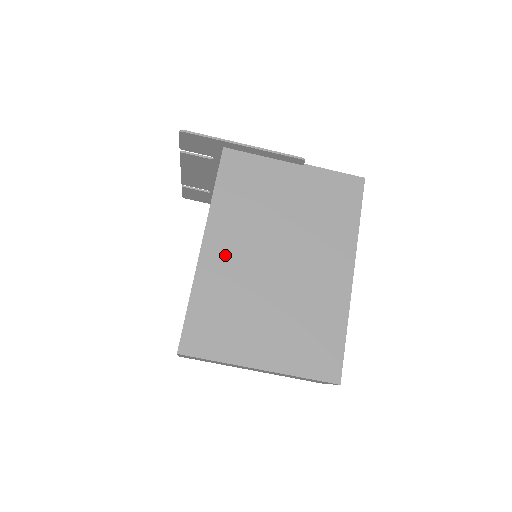
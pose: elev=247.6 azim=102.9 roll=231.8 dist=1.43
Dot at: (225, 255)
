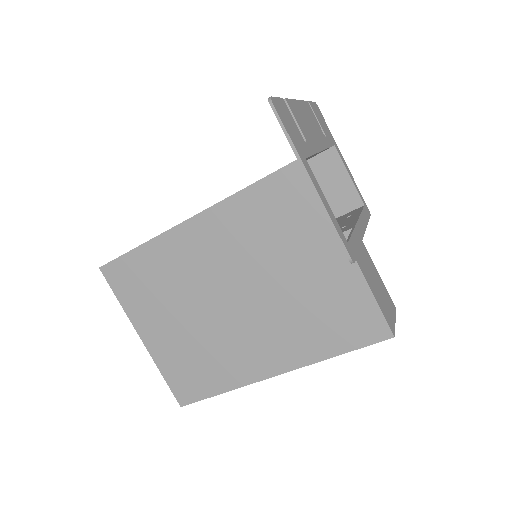
Dot at: (196, 248)
